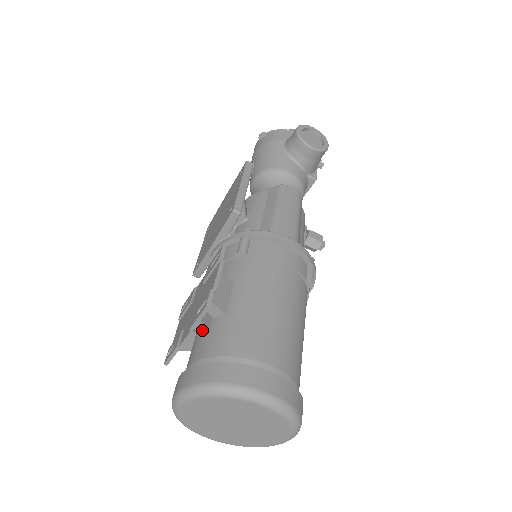
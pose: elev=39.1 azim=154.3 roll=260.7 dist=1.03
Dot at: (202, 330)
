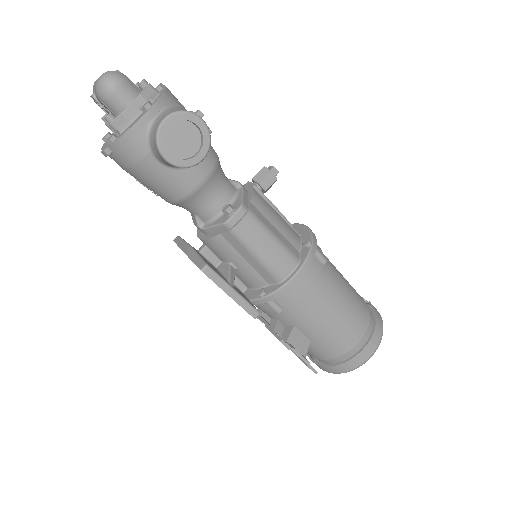
Dot at: occluded
